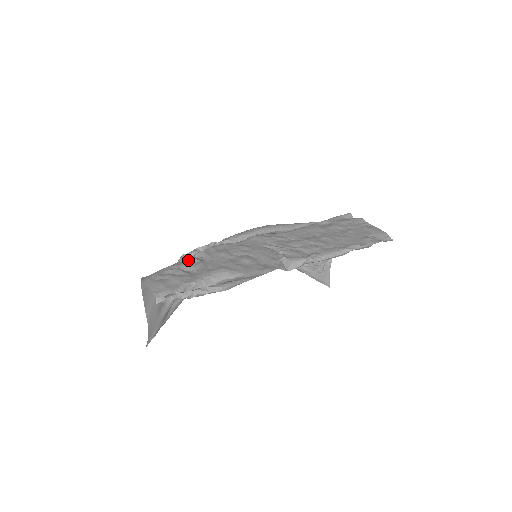
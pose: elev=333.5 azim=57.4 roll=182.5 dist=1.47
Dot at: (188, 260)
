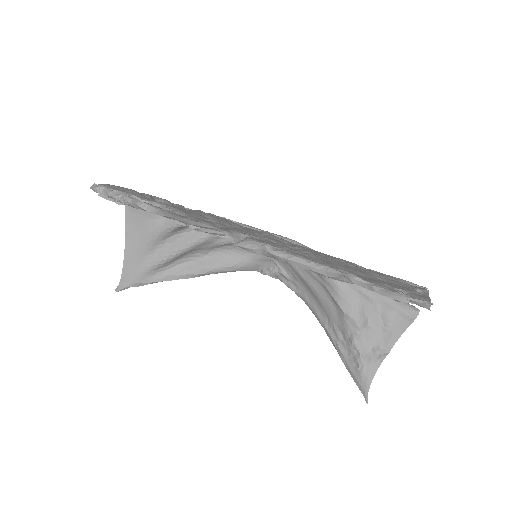
Dot at: (175, 204)
